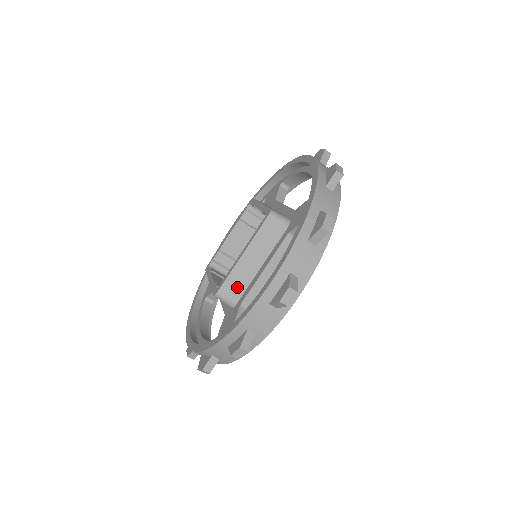
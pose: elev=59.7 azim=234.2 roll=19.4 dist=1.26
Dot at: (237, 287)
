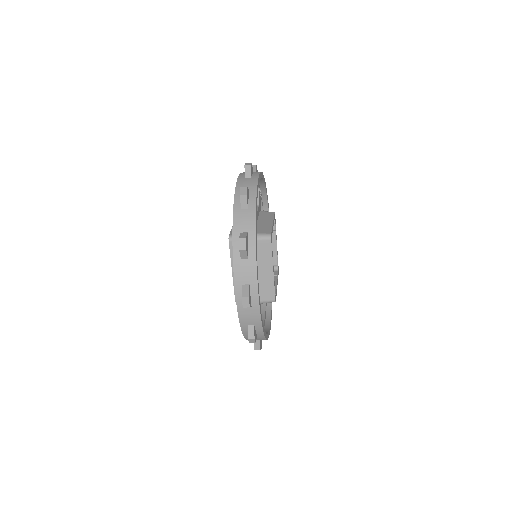
Dot at: occluded
